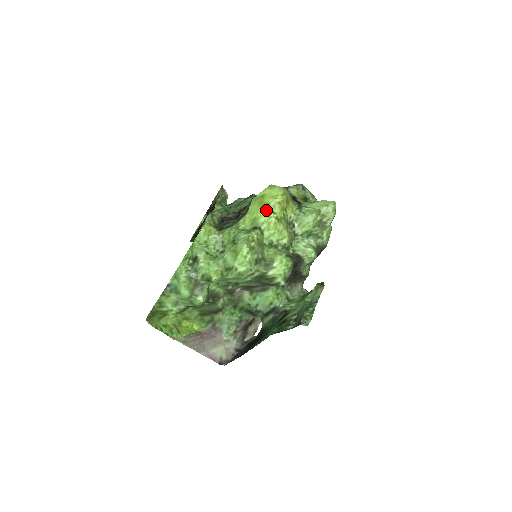
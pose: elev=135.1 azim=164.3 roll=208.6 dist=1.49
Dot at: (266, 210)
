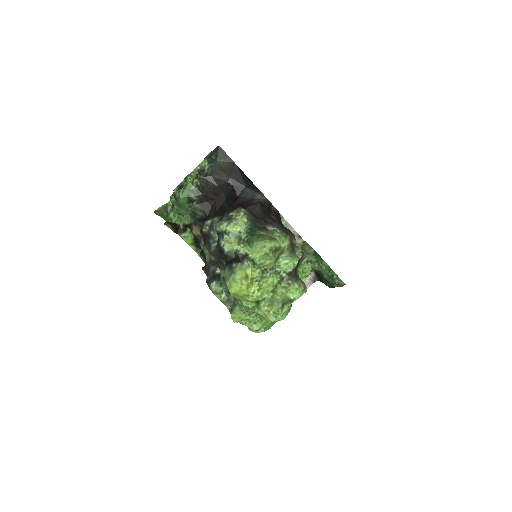
Dot at: (249, 297)
